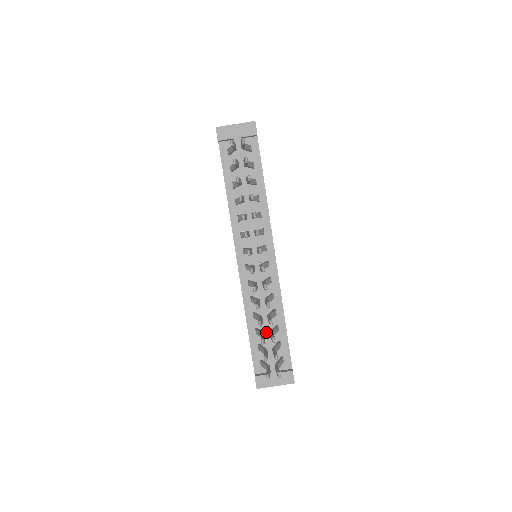
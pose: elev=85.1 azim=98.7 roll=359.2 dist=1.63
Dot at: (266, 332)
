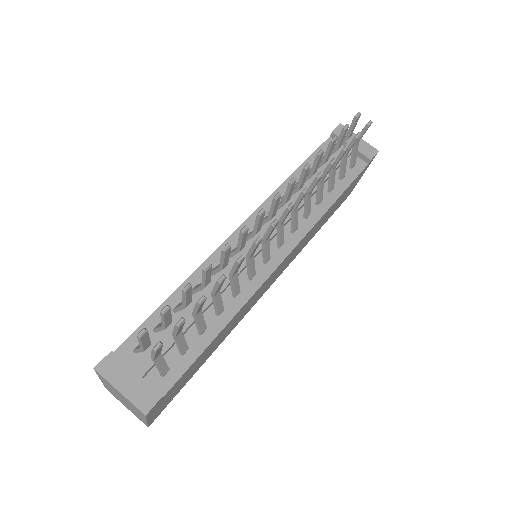
Dot at: (187, 317)
